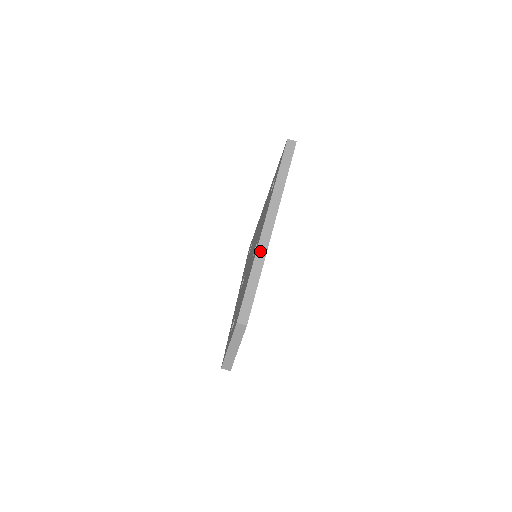
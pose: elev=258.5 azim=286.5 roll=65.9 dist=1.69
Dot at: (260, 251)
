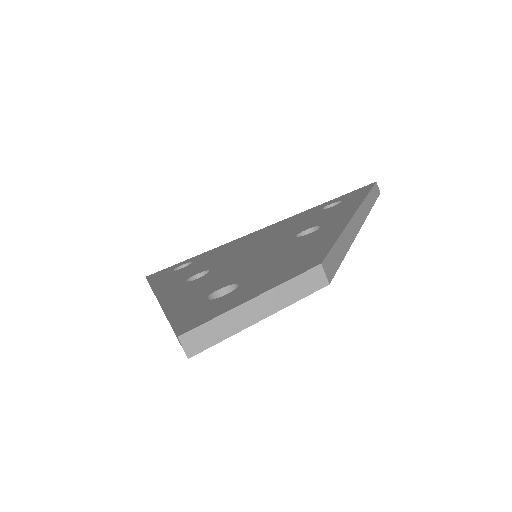
Dot at: (352, 226)
